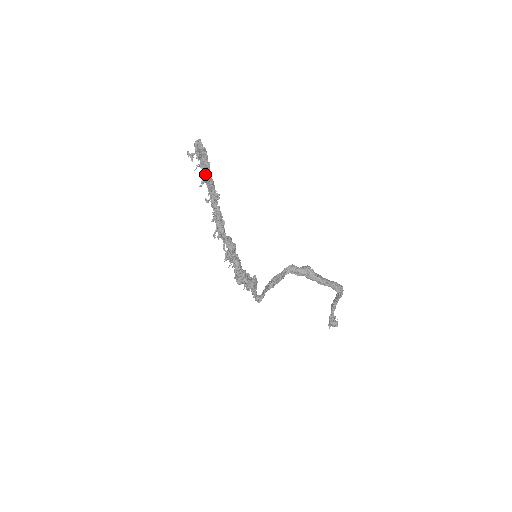
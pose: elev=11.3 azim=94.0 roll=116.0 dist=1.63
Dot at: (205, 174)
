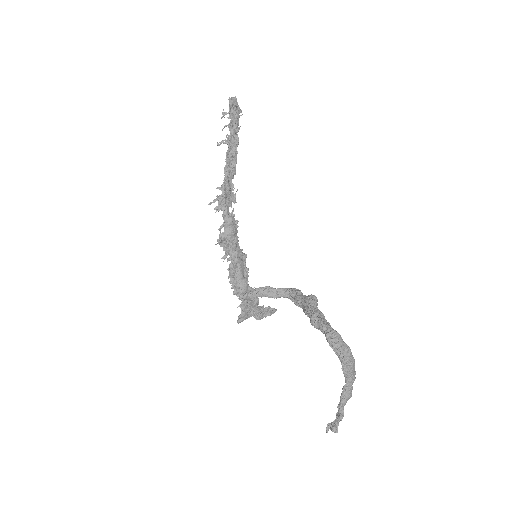
Dot at: (230, 136)
